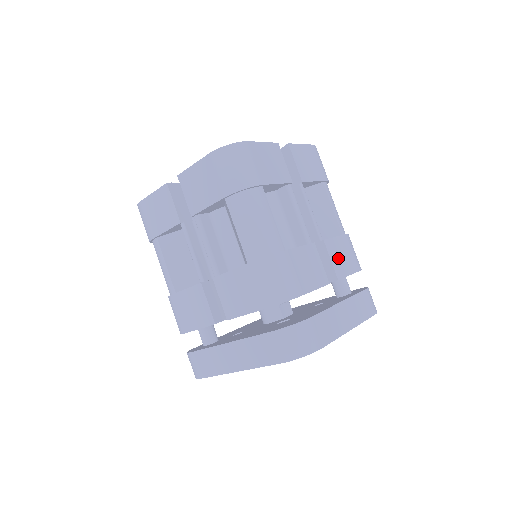
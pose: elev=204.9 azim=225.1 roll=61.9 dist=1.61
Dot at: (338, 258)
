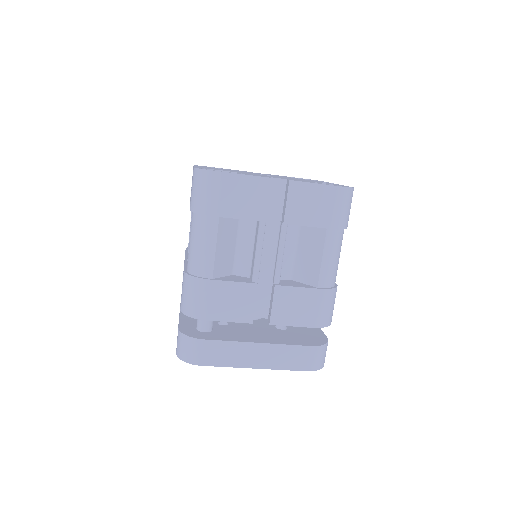
Dot at: occluded
